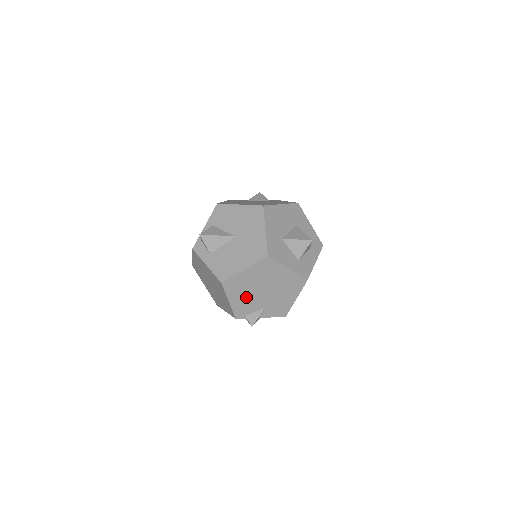
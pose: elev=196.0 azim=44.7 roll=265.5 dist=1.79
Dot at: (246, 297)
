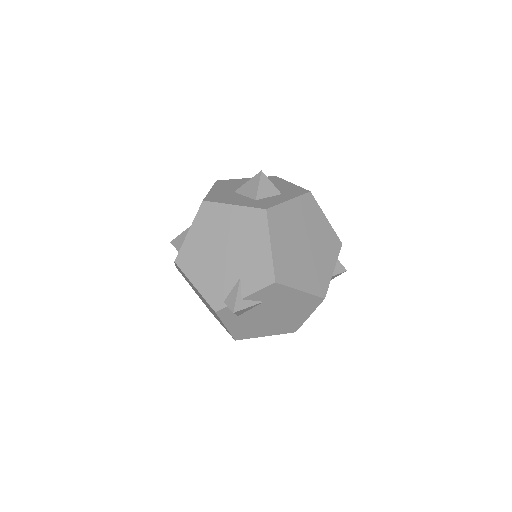
Dot at: (210, 271)
